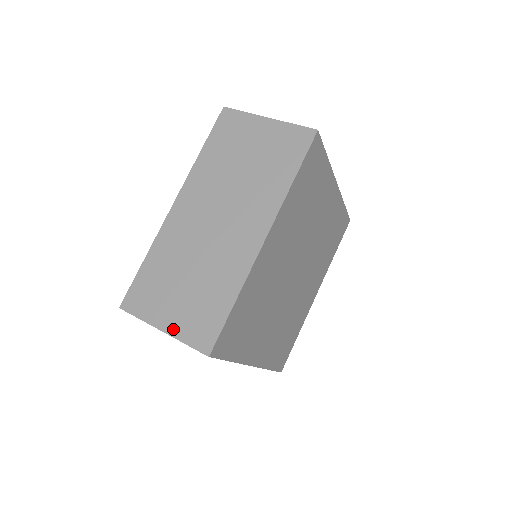
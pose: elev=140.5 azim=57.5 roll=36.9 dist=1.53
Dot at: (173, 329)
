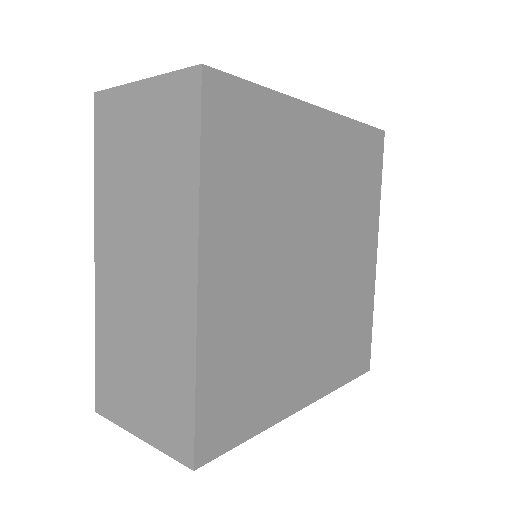
Dot at: occluded
